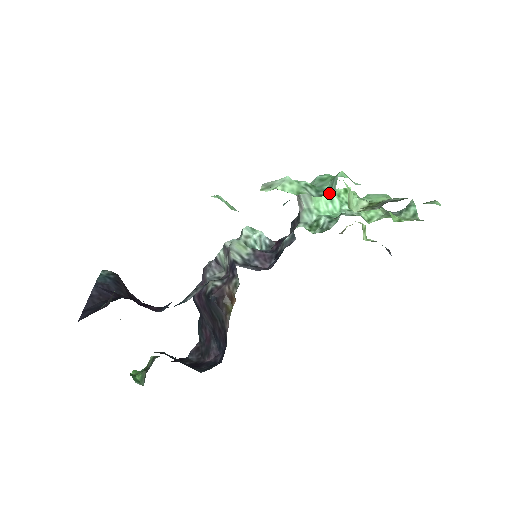
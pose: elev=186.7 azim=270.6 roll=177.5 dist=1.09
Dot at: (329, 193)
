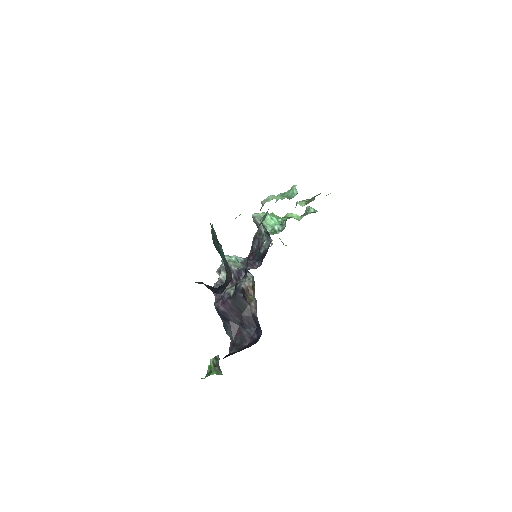
Dot at: (295, 195)
